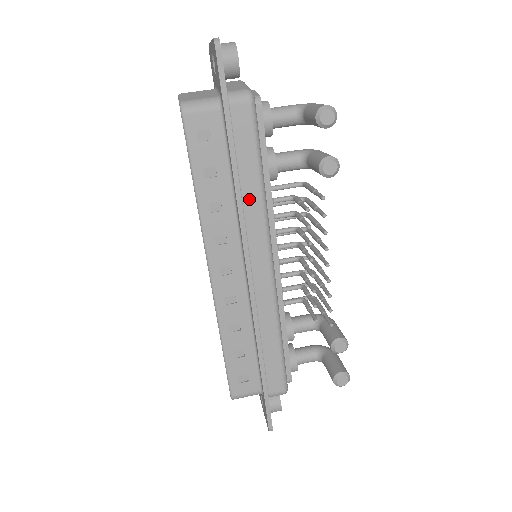
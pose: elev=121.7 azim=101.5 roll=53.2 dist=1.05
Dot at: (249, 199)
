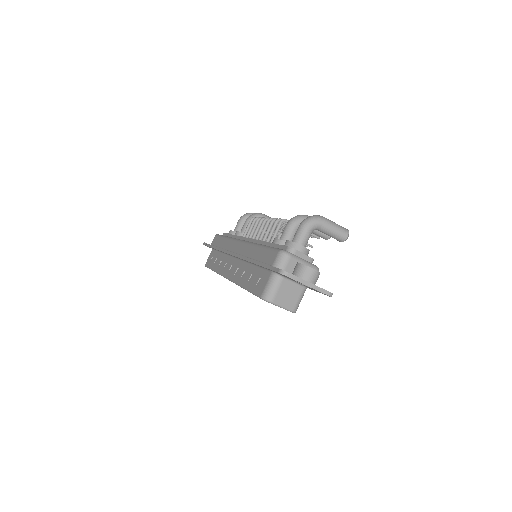
Dot at: occluded
